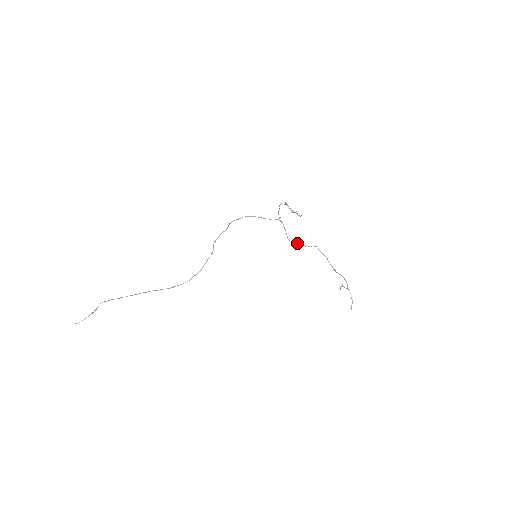
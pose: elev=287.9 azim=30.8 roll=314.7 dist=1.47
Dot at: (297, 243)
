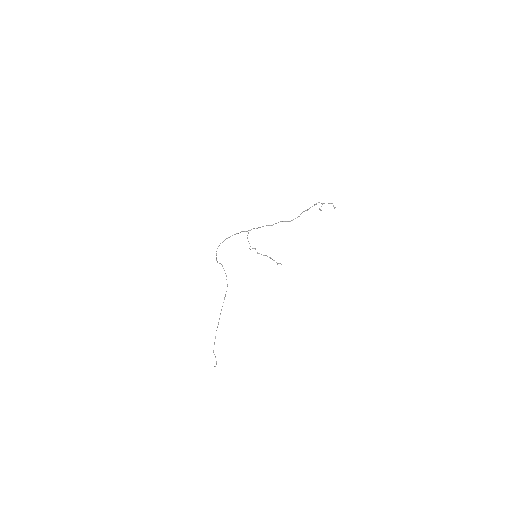
Dot at: occluded
